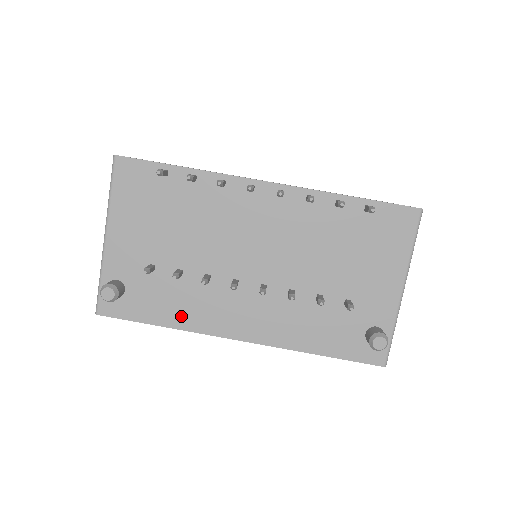
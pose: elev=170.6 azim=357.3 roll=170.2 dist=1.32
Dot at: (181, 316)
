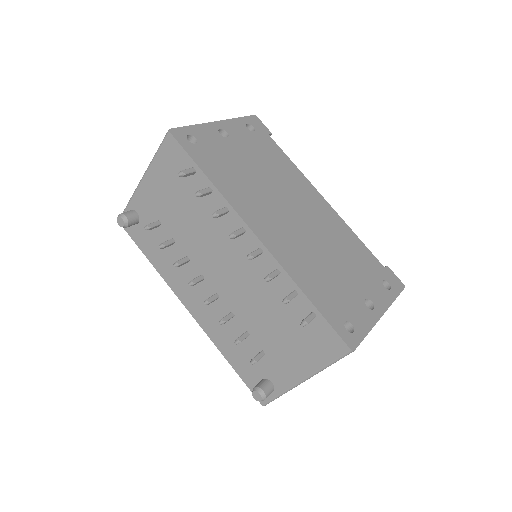
Dot at: (162, 266)
